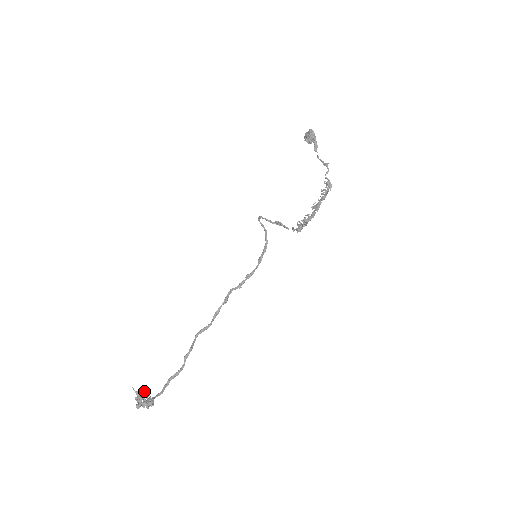
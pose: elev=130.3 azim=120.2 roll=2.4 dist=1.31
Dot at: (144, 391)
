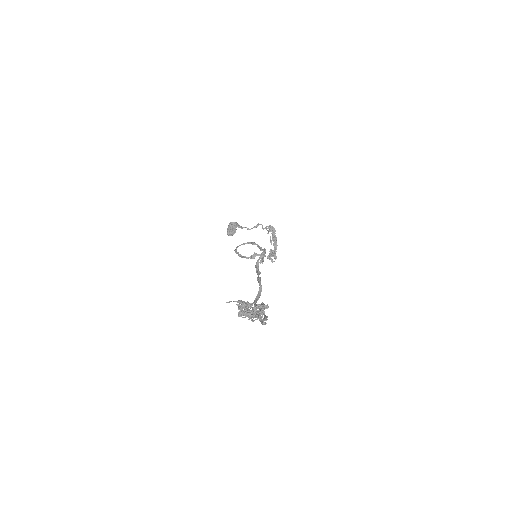
Dot at: occluded
